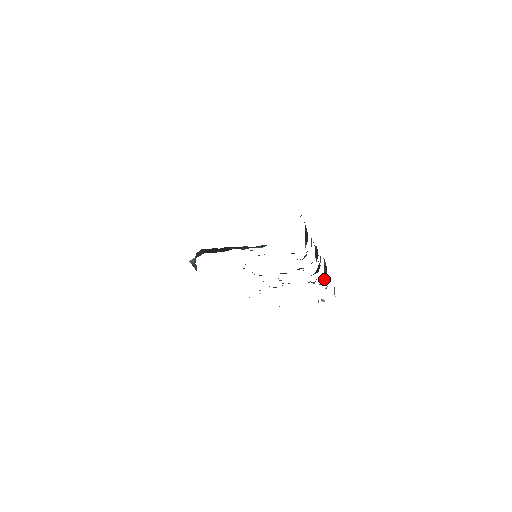
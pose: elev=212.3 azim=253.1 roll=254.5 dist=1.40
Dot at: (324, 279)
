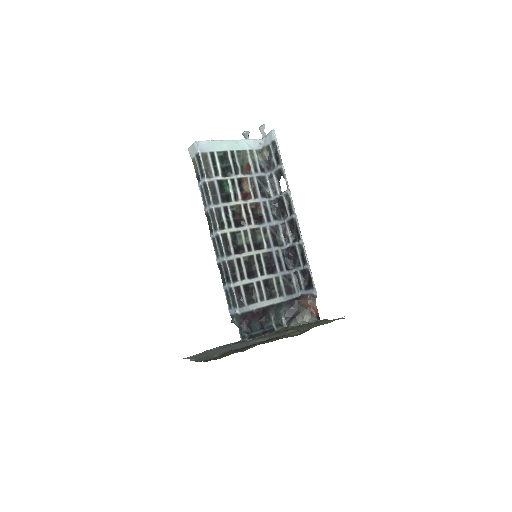
Dot at: (269, 162)
